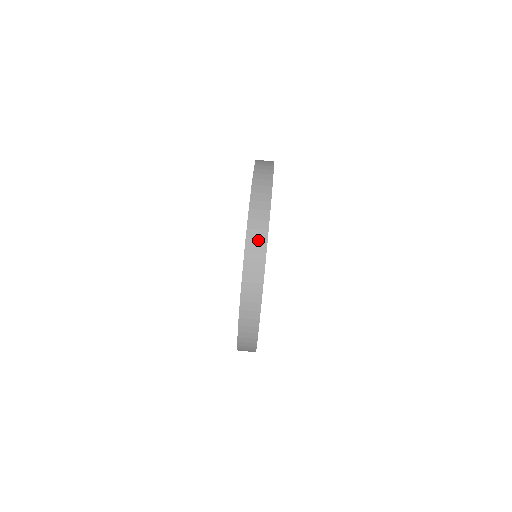
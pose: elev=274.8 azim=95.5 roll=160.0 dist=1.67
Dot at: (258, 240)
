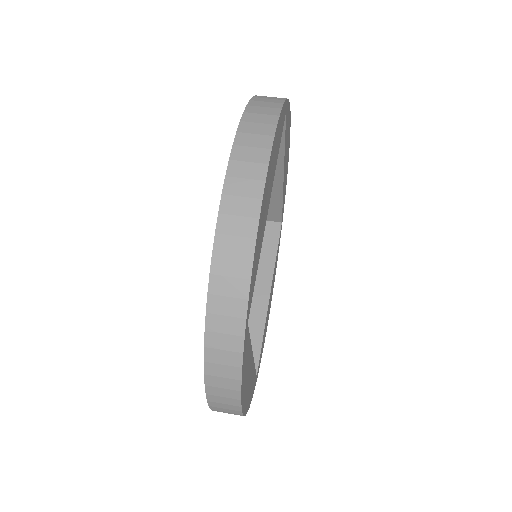
Dot at: occluded
